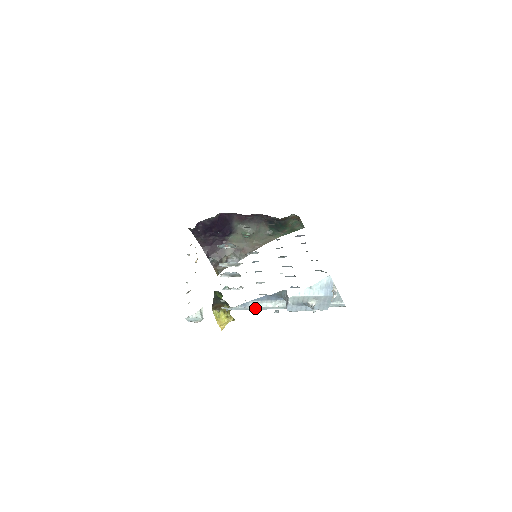
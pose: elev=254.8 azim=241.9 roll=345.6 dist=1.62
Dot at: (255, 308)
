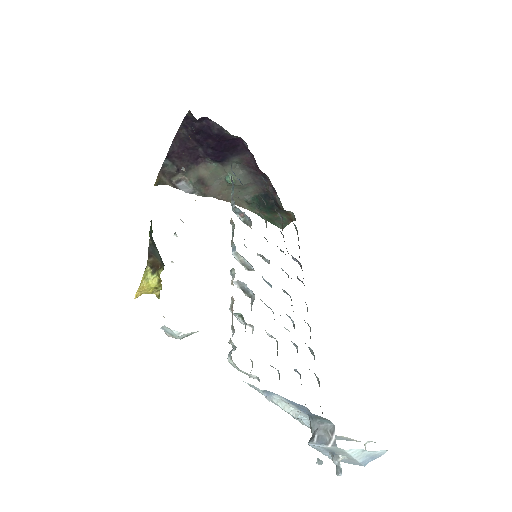
Dot at: occluded
